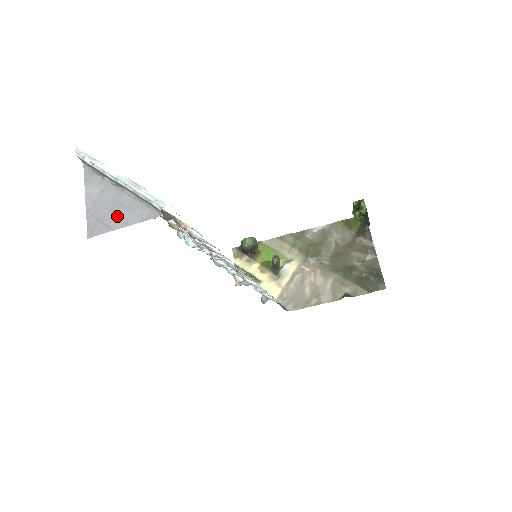
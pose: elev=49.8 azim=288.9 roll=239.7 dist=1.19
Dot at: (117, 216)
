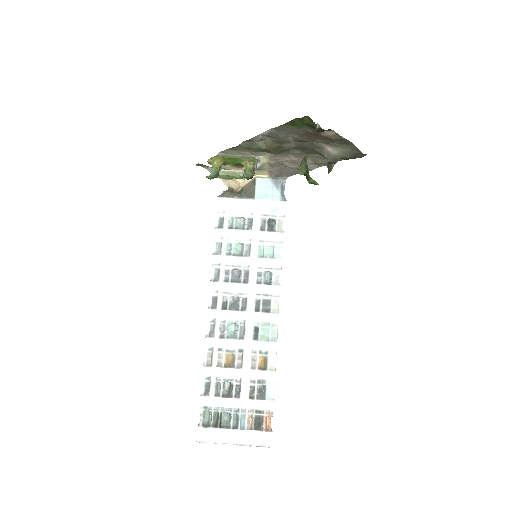
Dot at: occluded
